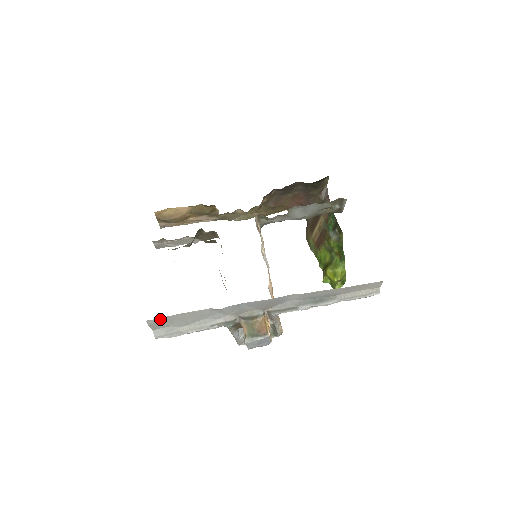
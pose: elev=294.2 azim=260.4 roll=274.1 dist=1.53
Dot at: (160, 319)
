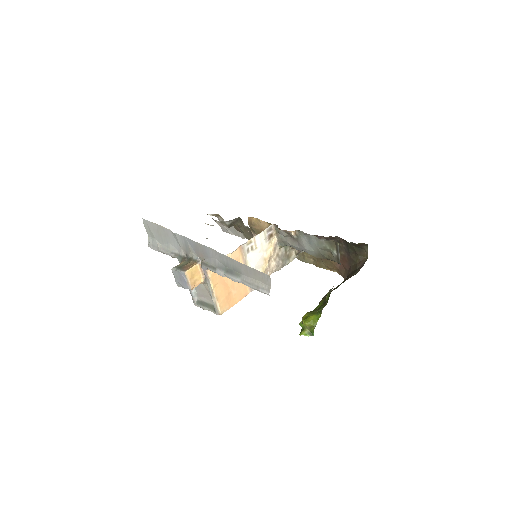
Dot at: (149, 222)
